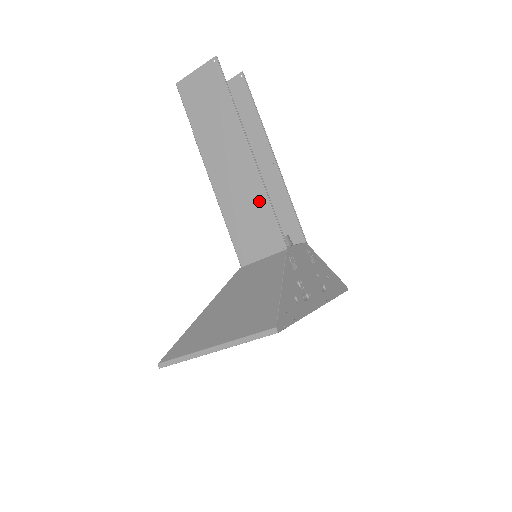
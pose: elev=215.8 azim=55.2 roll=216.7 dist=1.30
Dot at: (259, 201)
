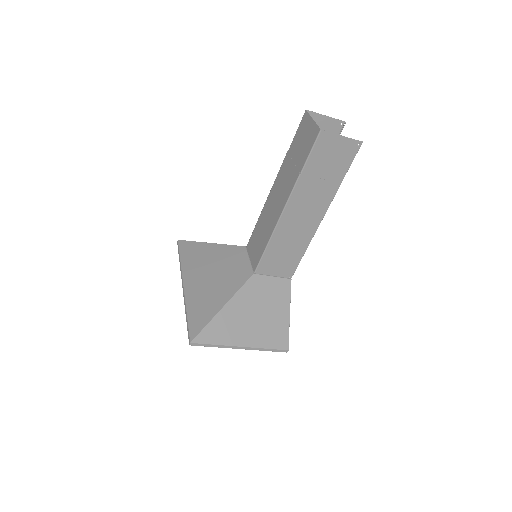
Dot at: (301, 247)
